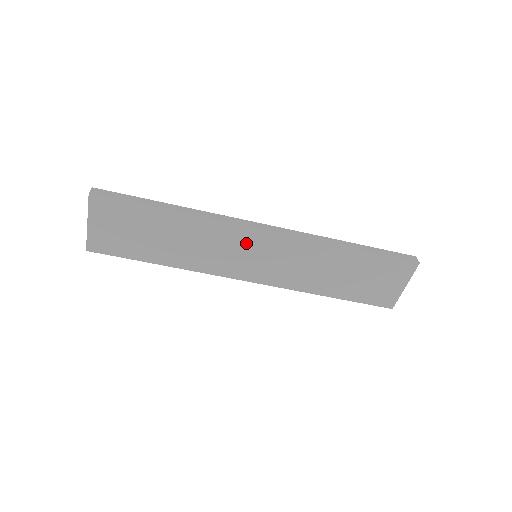
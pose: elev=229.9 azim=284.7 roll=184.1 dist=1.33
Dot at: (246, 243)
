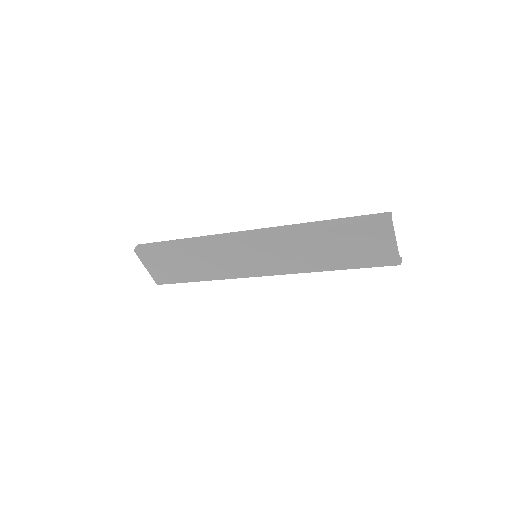
Dot at: (241, 249)
